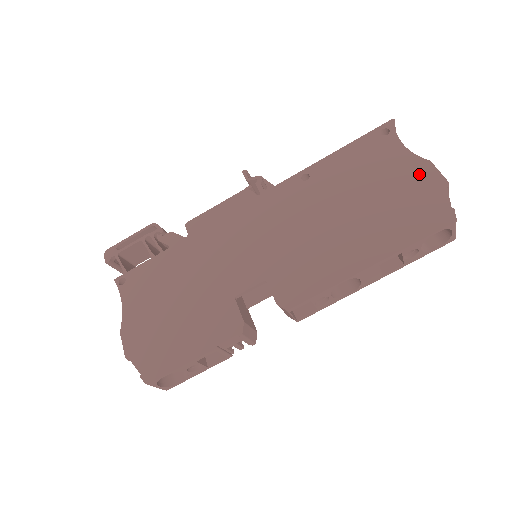
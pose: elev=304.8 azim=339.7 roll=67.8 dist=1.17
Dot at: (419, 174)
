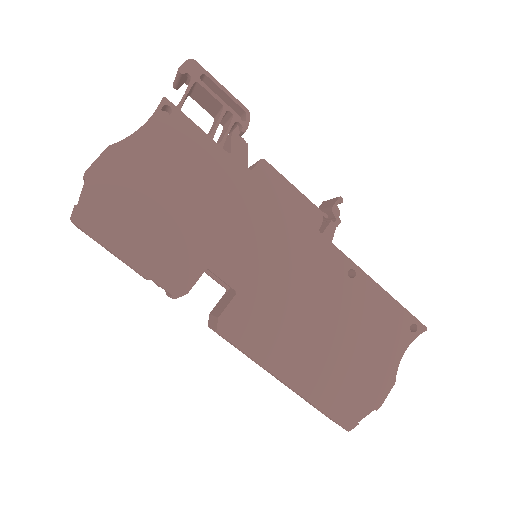
Dot at: (381, 380)
